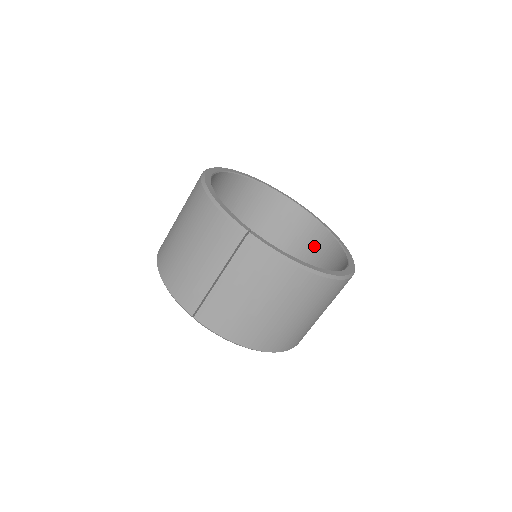
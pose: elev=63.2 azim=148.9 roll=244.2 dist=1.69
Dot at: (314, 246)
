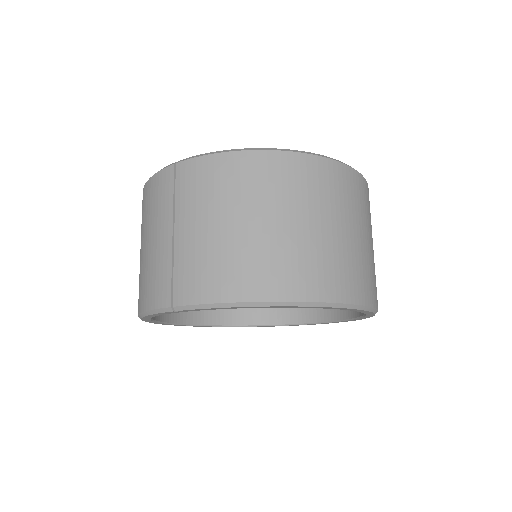
Dot at: occluded
